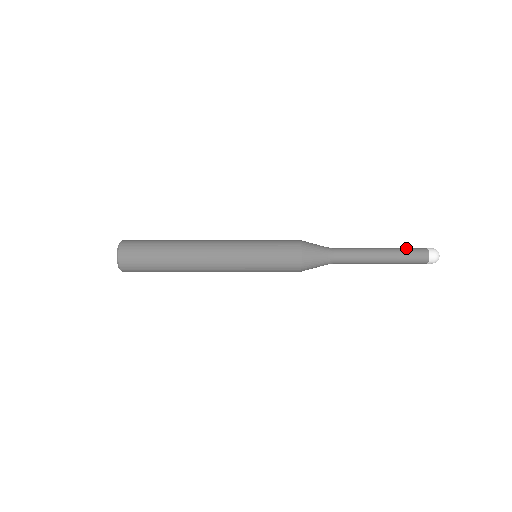
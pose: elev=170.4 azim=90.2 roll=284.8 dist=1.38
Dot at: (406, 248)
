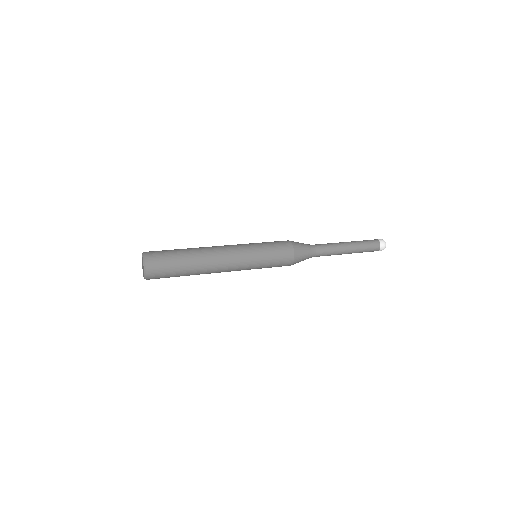
Dot at: (366, 245)
